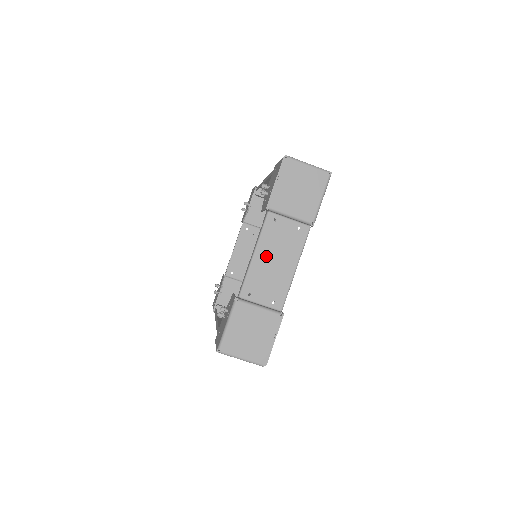
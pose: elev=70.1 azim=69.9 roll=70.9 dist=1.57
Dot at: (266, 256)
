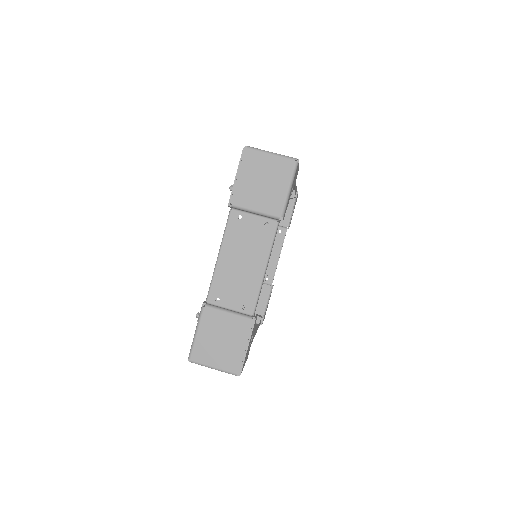
Dot at: (232, 257)
